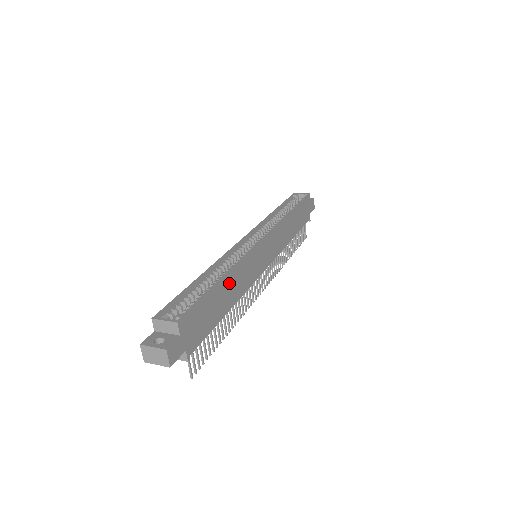
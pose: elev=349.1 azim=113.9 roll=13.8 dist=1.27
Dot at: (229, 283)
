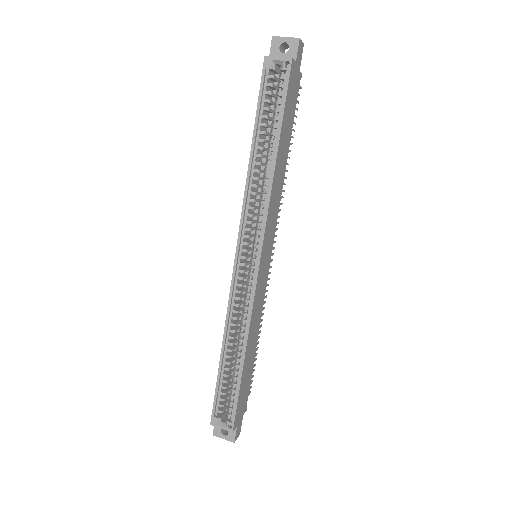
Dot at: (249, 347)
